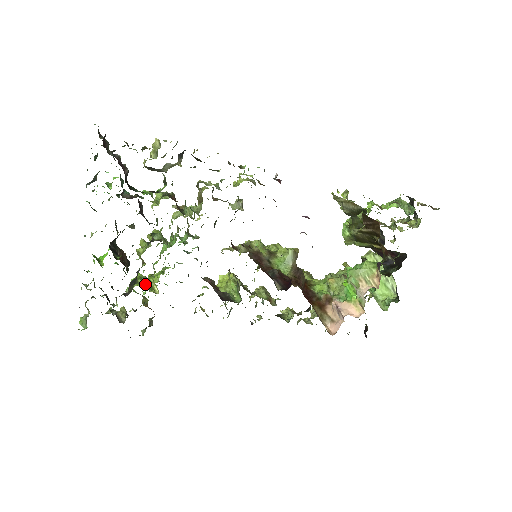
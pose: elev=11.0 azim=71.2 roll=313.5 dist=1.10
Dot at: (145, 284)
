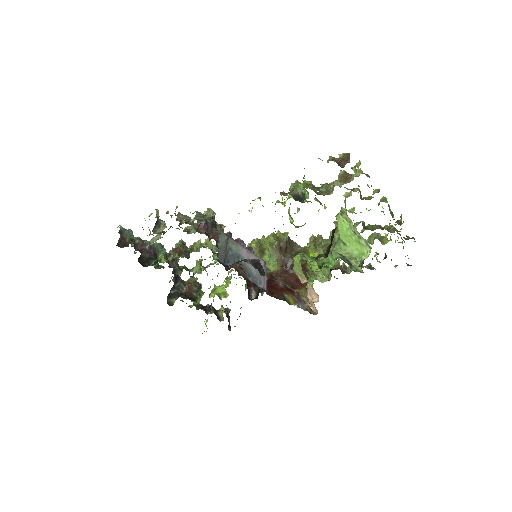
Dot at: (218, 294)
